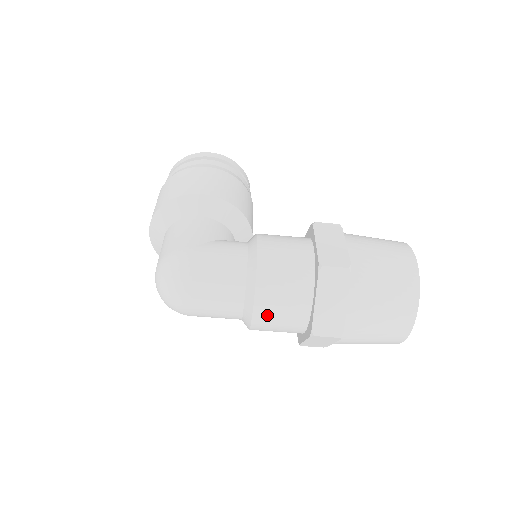
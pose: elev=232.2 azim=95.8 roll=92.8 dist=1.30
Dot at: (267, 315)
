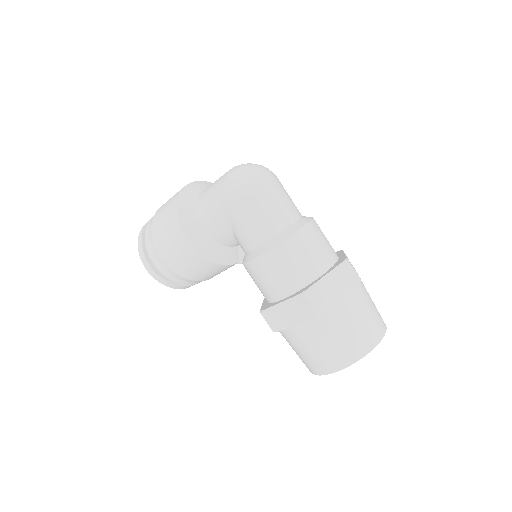
Dot at: (317, 232)
